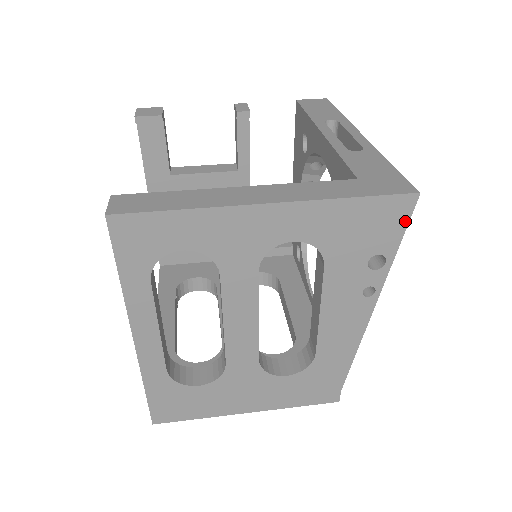
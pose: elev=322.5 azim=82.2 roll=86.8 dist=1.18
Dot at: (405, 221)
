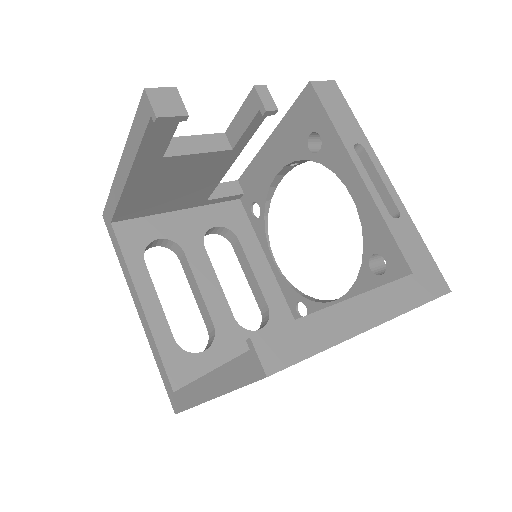
Dot at: occluded
